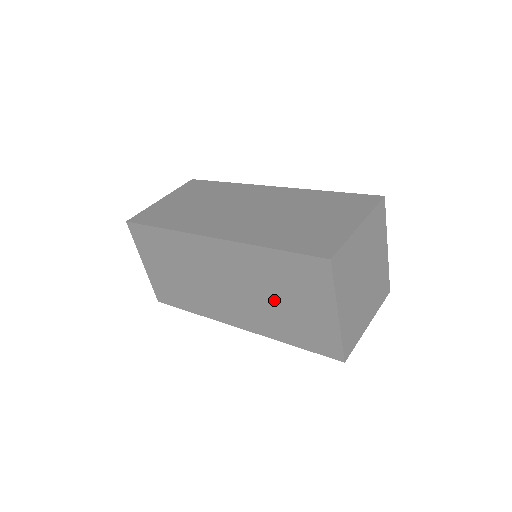
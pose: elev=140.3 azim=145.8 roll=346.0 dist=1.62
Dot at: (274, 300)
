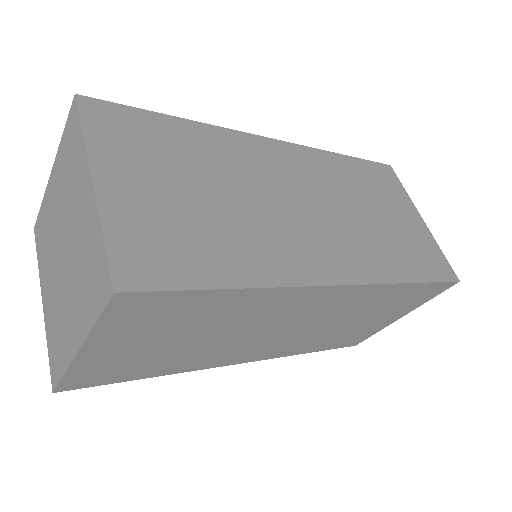
Dot at: (345, 324)
